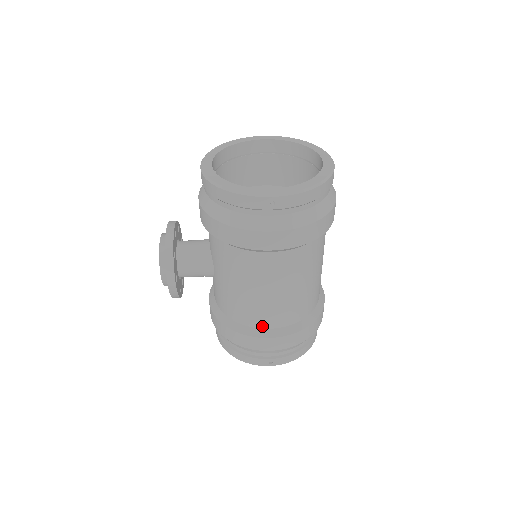
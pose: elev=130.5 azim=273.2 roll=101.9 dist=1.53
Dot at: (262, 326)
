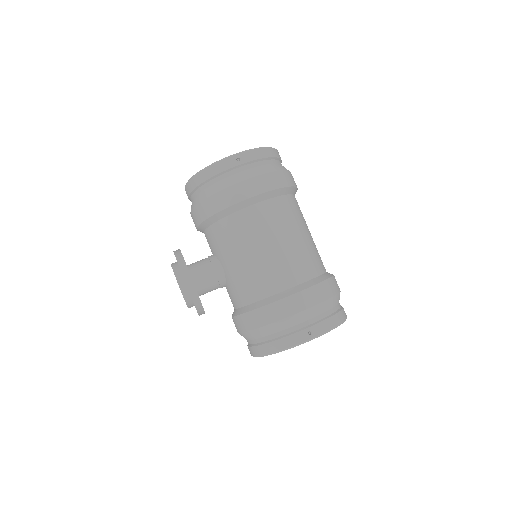
Dot at: (281, 288)
